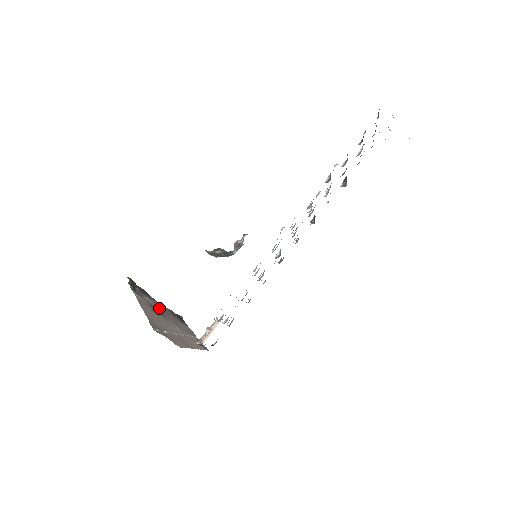
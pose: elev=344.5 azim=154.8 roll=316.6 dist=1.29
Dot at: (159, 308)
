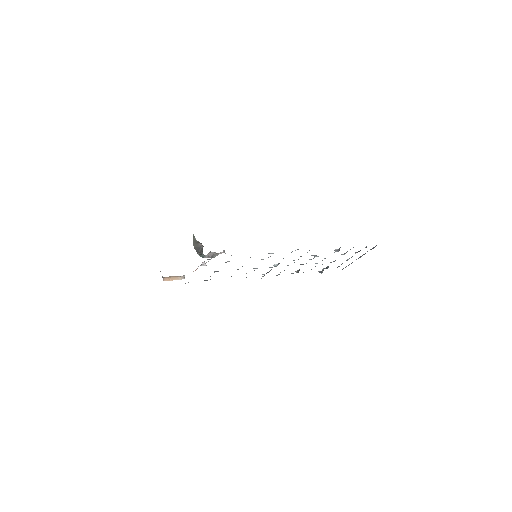
Dot at: occluded
